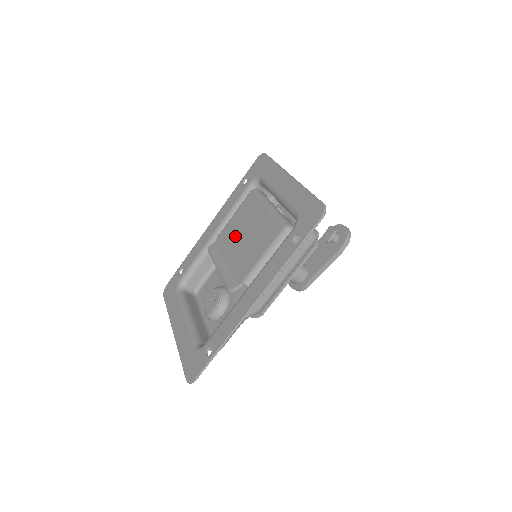
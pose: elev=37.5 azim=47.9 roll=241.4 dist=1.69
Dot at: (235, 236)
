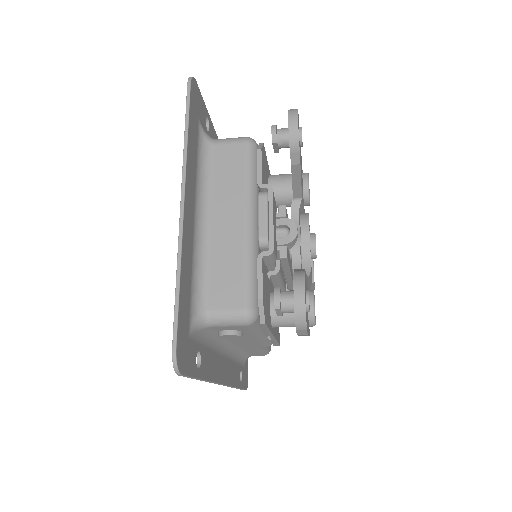
Dot at: occluded
